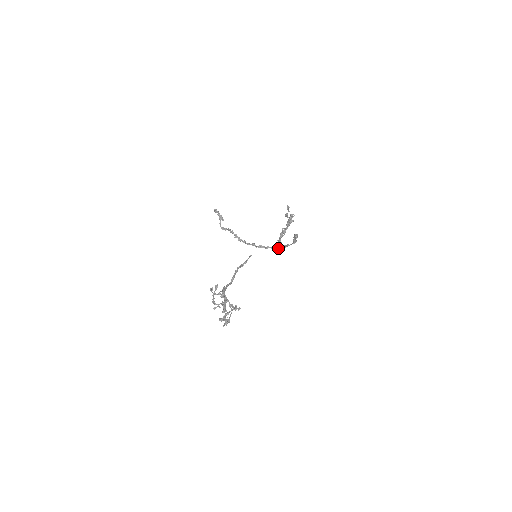
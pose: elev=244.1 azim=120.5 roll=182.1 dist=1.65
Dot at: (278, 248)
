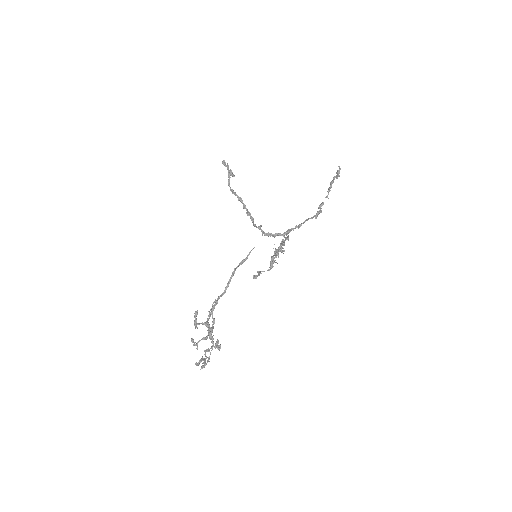
Dot at: (292, 229)
